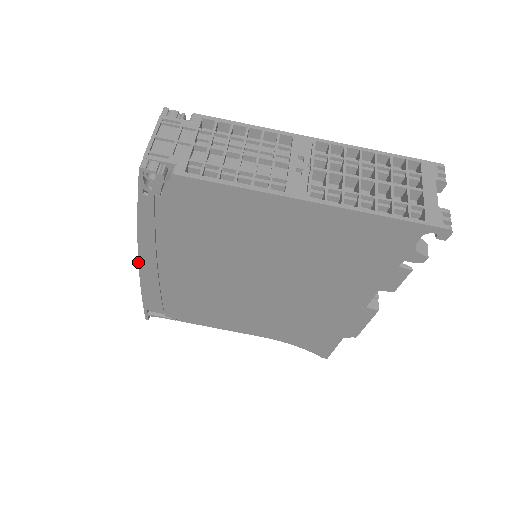
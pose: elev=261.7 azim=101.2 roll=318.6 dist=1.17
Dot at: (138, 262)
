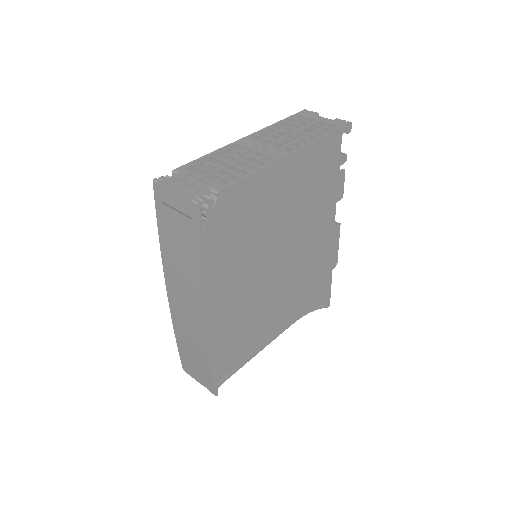
Dot at: (204, 319)
